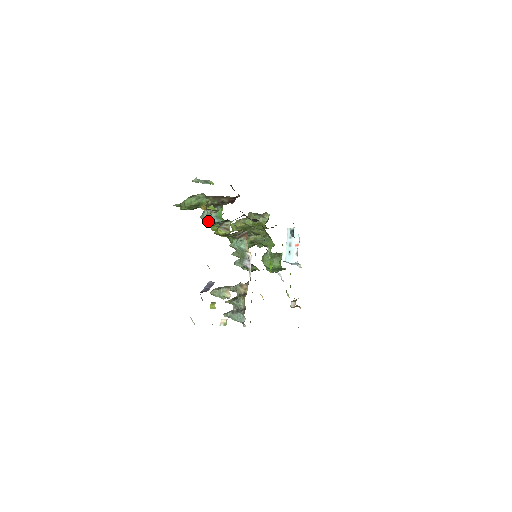
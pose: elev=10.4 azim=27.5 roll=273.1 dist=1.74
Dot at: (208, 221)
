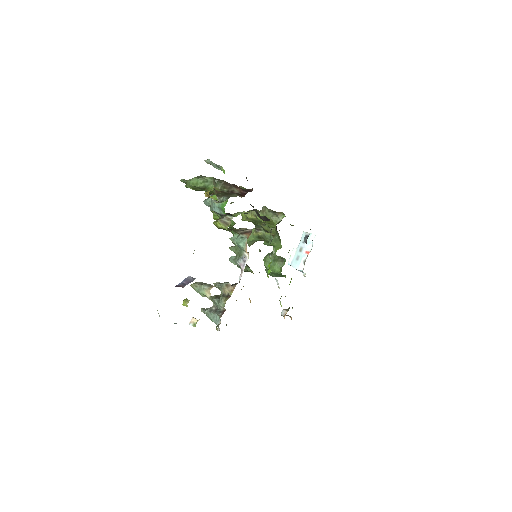
Dot at: (210, 209)
